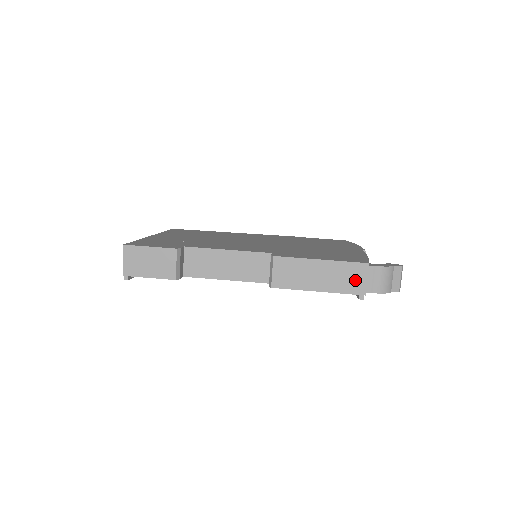
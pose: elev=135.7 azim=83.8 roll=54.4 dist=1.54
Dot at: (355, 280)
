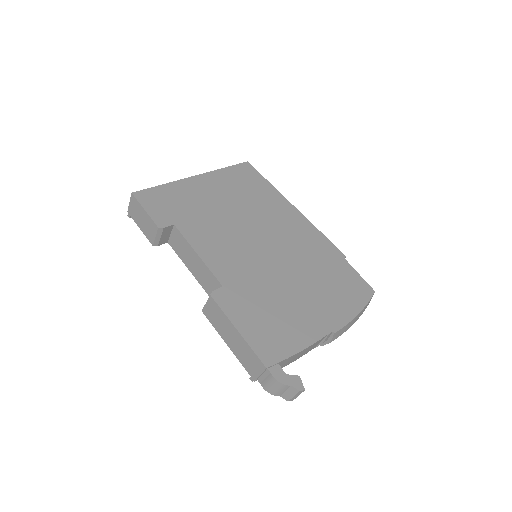
Dot at: (253, 366)
